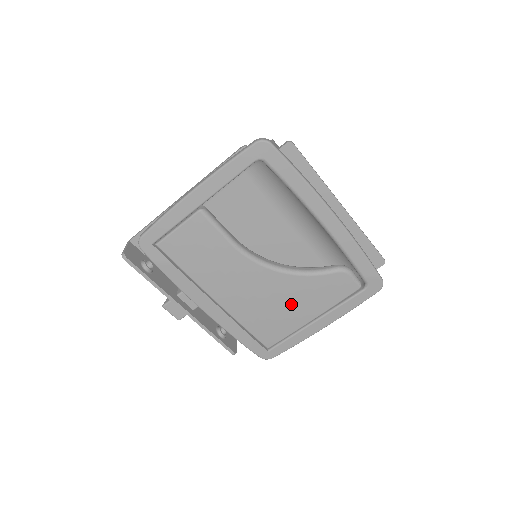
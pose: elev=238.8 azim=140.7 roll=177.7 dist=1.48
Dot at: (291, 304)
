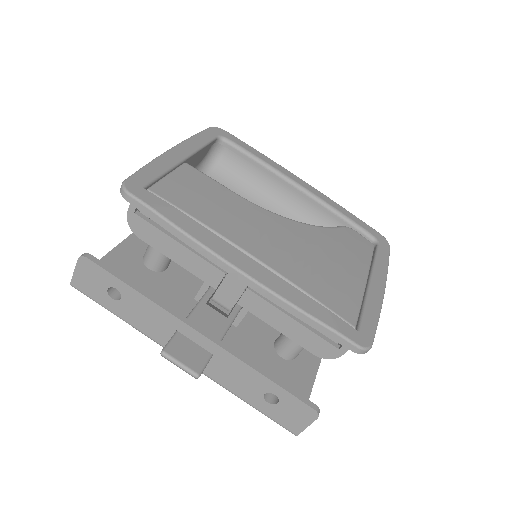
Dot at: (332, 258)
